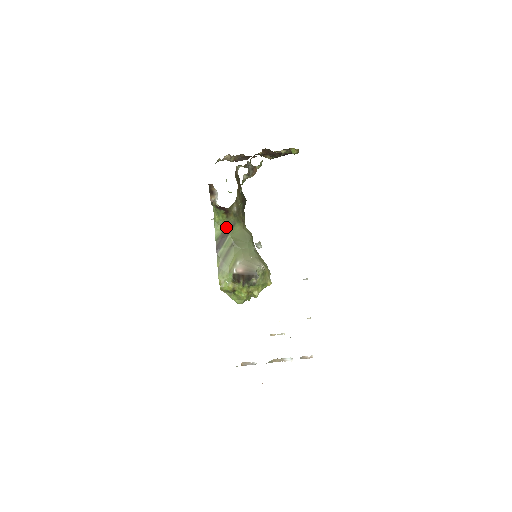
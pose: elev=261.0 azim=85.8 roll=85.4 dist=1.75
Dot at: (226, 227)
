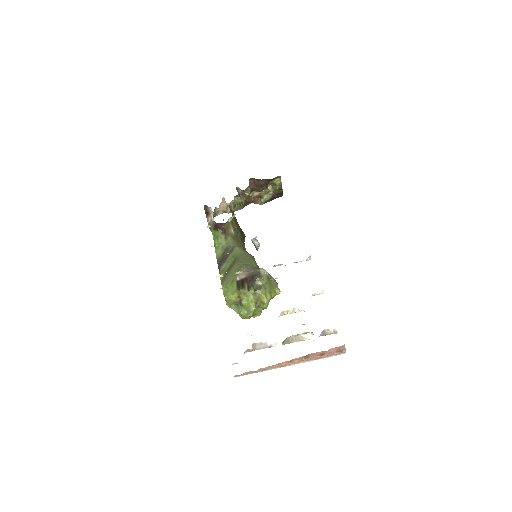
Dot at: (226, 249)
